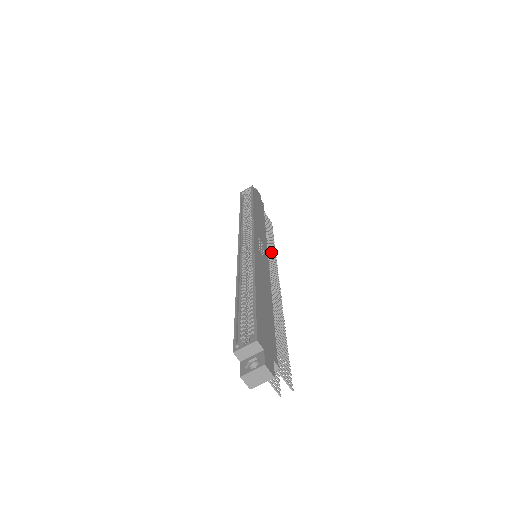
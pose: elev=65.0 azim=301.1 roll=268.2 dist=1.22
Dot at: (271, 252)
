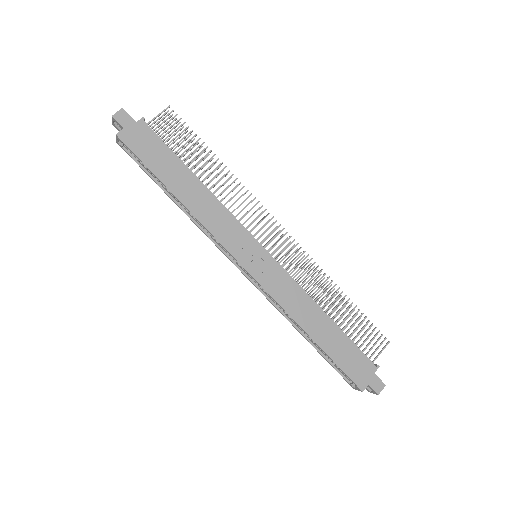
Dot at: occluded
